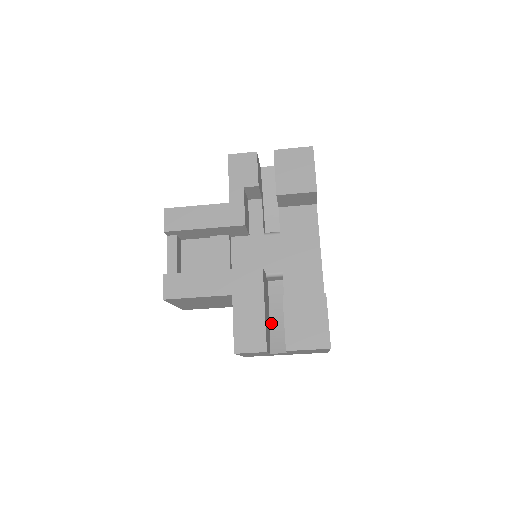
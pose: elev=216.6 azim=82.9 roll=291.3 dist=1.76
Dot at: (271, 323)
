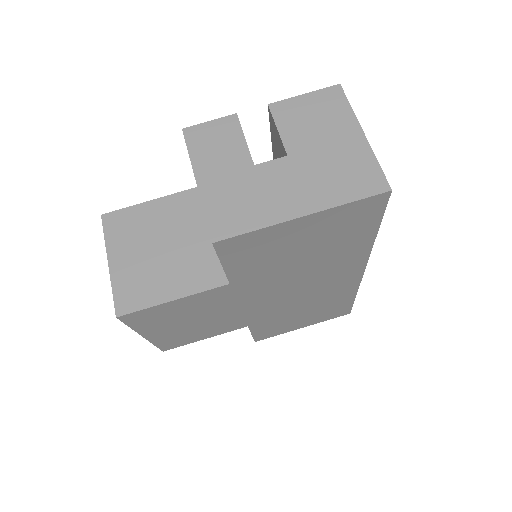
Dot at: occluded
